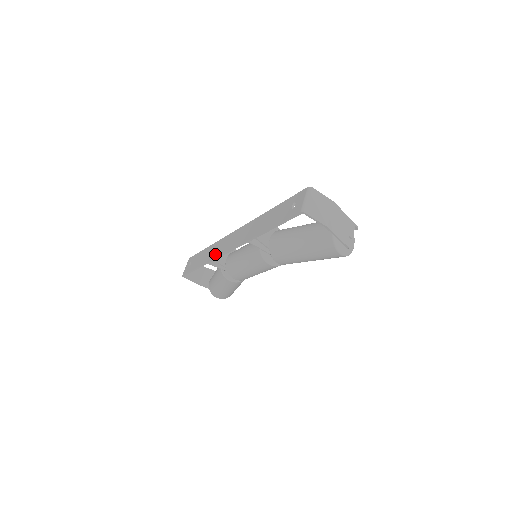
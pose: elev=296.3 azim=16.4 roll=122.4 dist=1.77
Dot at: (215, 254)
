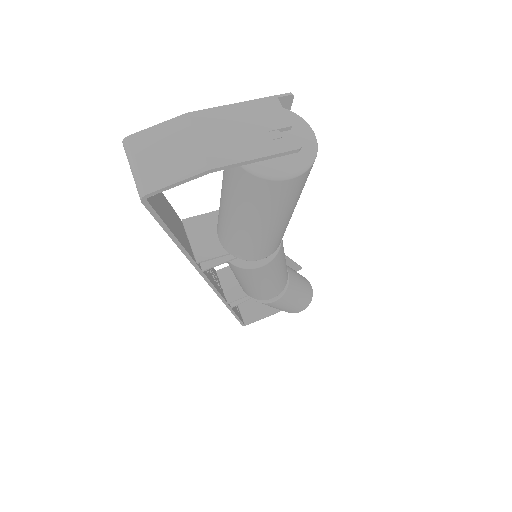
Dot at: occluded
